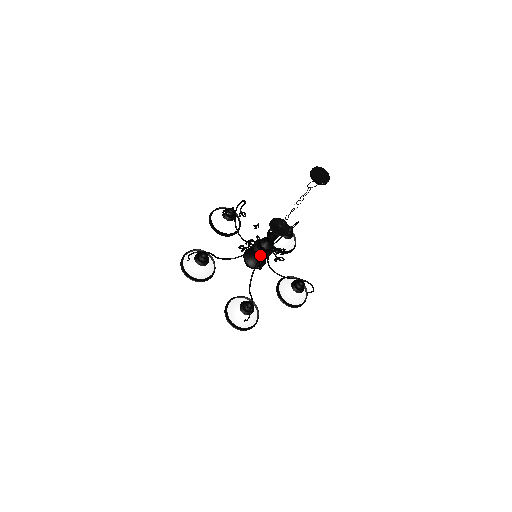
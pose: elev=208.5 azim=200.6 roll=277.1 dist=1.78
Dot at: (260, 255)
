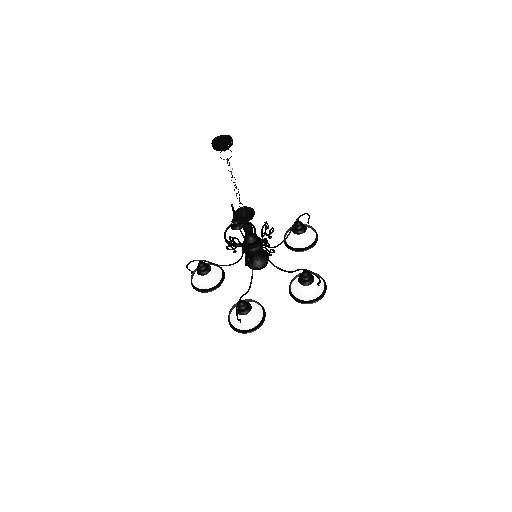
Dot at: (248, 251)
